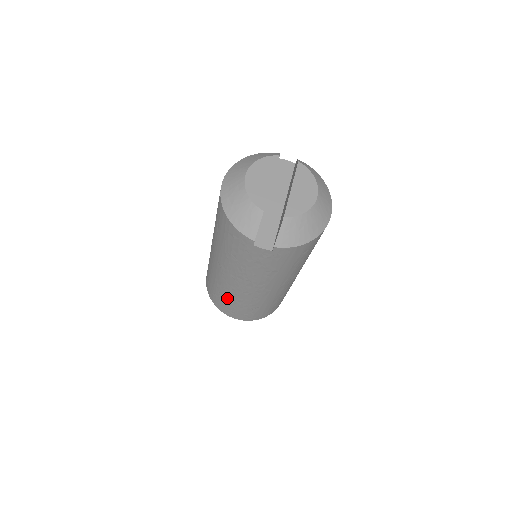
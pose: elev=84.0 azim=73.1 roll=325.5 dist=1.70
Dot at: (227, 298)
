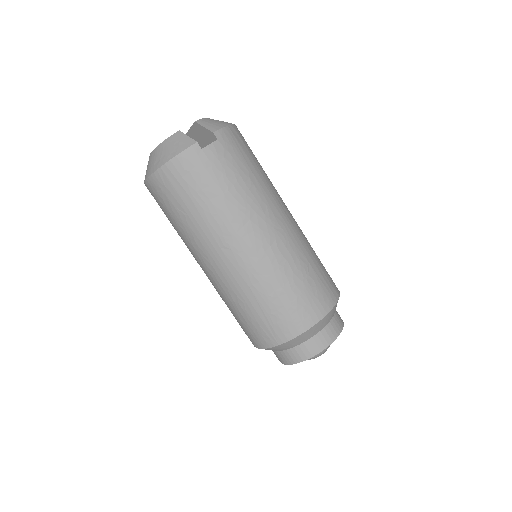
Dot at: (278, 287)
